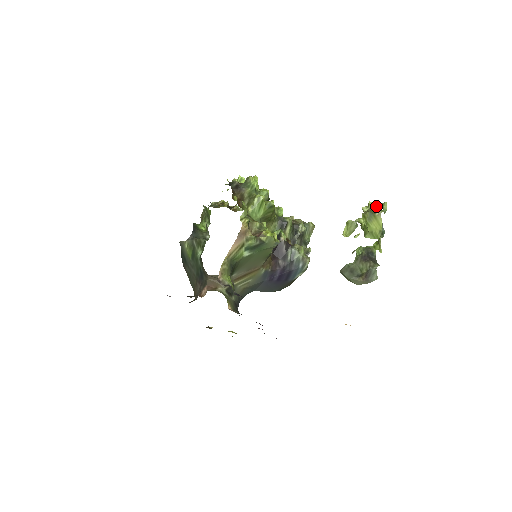
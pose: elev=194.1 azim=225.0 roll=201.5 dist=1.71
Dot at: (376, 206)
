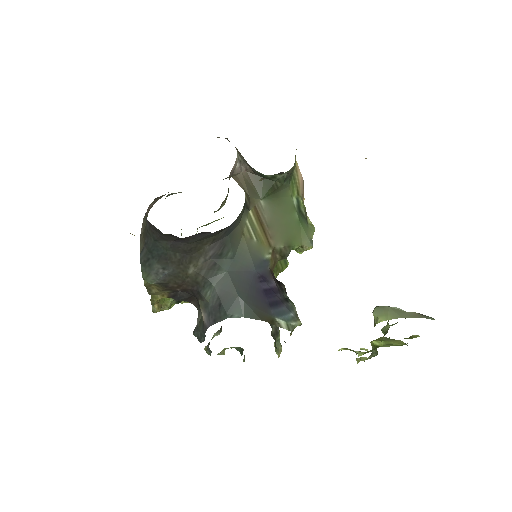
Dot at: occluded
